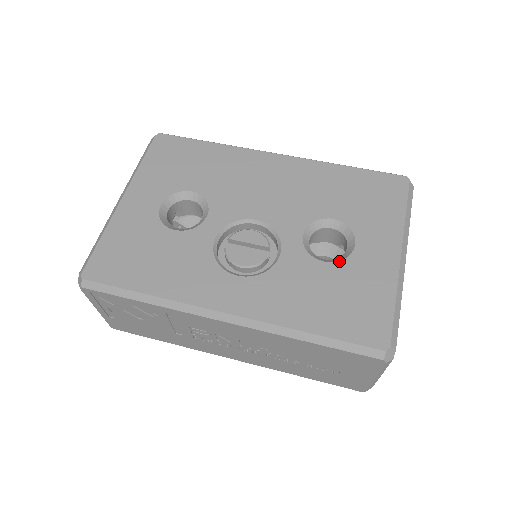
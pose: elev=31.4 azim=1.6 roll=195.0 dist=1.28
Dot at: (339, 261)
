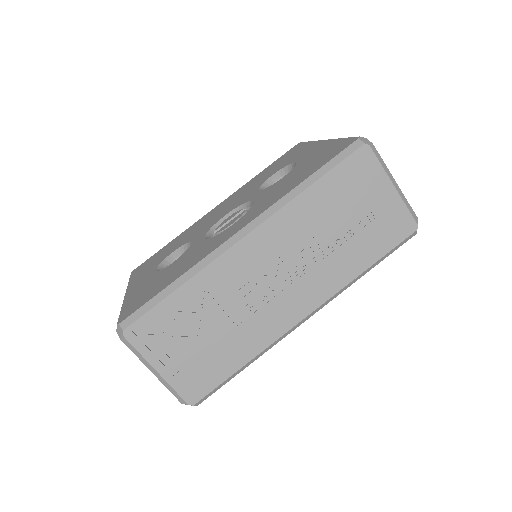
Dot at: (292, 170)
